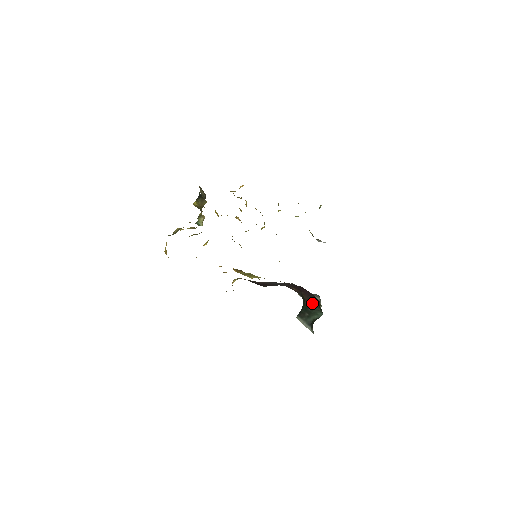
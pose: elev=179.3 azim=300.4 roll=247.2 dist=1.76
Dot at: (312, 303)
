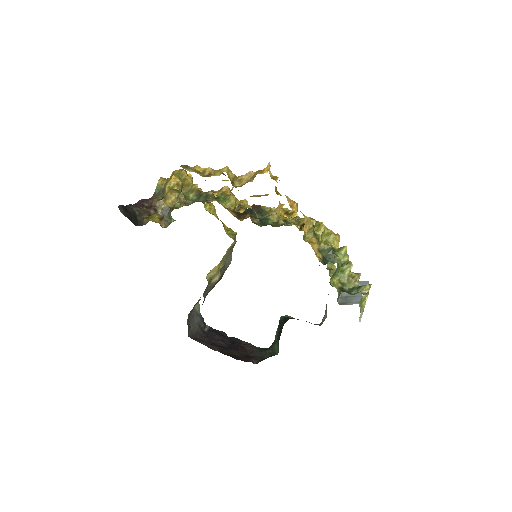
Dot at: (279, 338)
